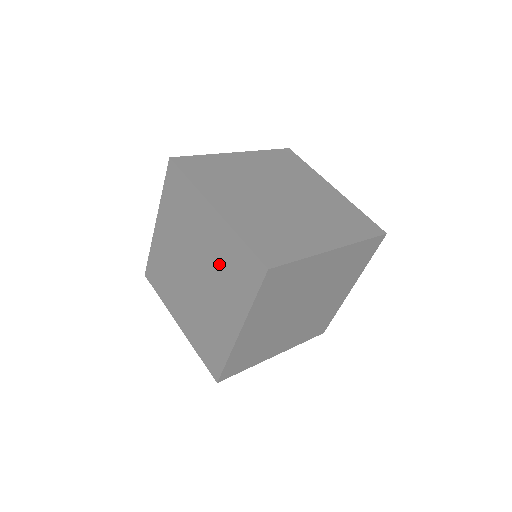
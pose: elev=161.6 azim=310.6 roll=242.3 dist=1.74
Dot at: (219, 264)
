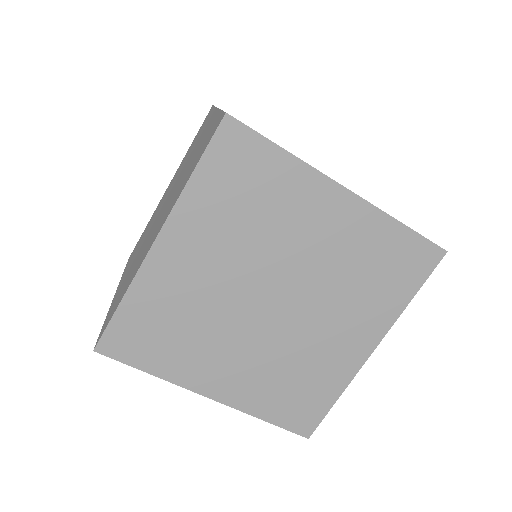
Dot at: (345, 270)
